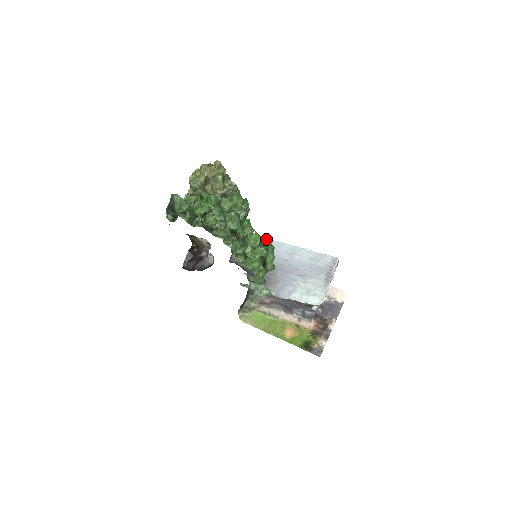
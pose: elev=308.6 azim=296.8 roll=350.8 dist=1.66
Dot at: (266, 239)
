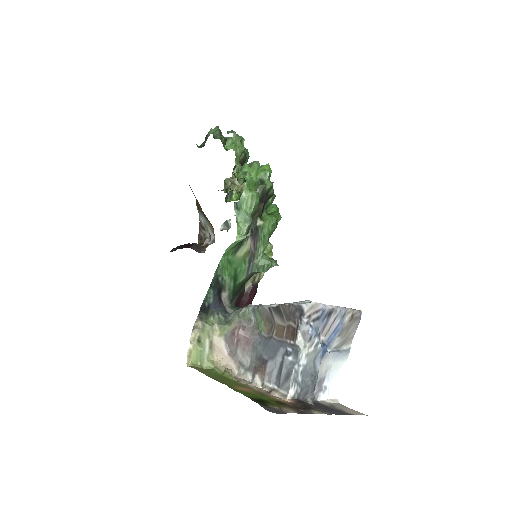
Dot at: (276, 207)
